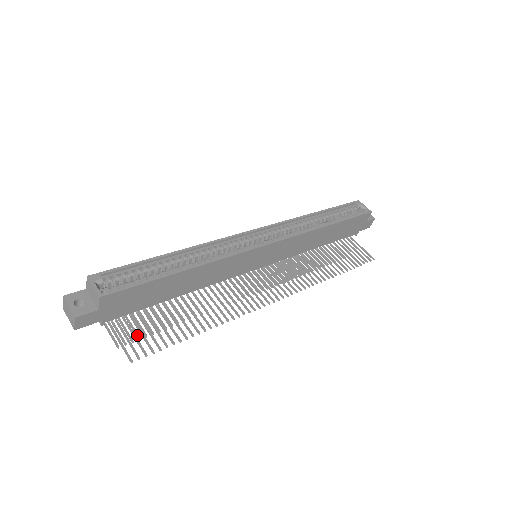
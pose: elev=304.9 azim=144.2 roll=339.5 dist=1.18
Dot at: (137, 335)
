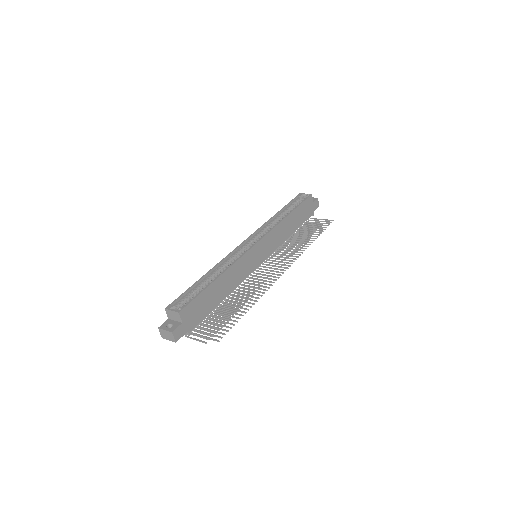
Dot at: (213, 332)
